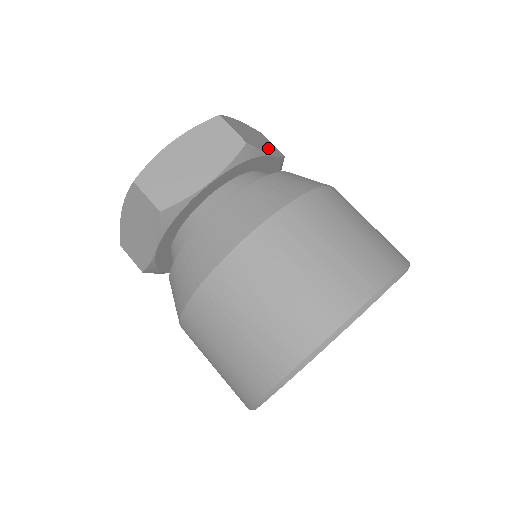
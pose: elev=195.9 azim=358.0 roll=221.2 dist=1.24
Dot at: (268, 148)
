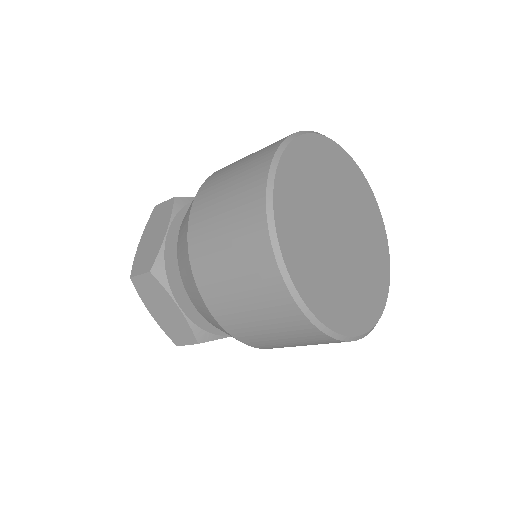
Dot at: occluded
